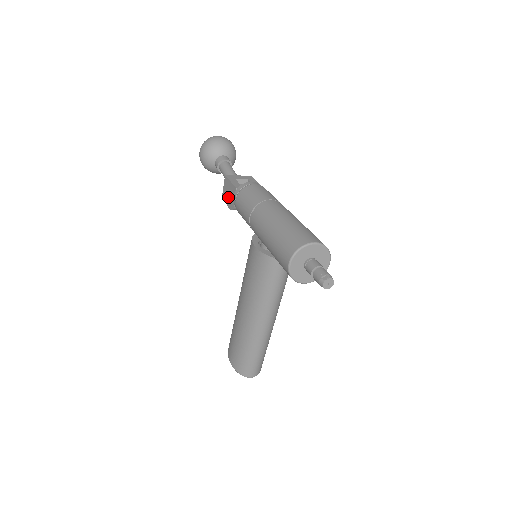
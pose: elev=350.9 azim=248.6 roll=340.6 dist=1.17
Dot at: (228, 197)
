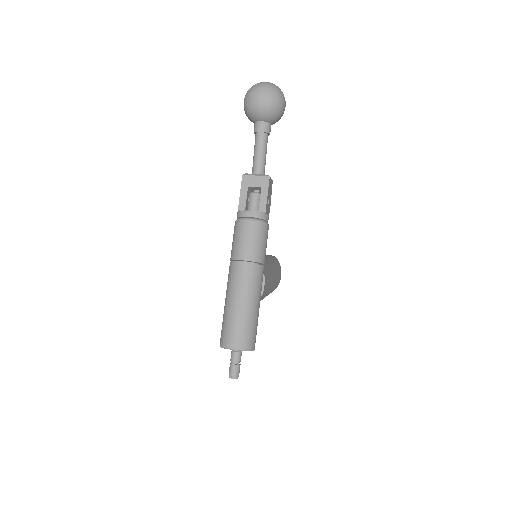
Dot at: occluded
